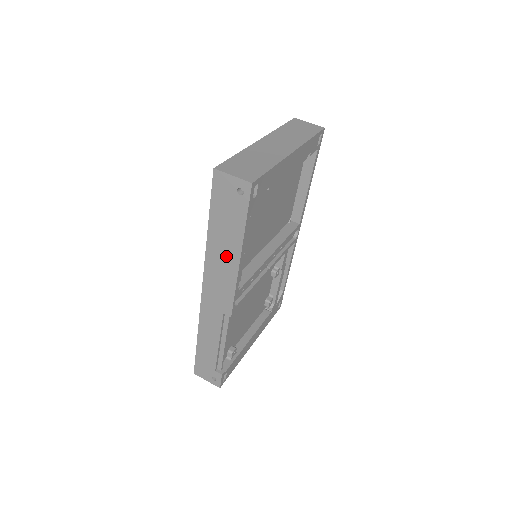
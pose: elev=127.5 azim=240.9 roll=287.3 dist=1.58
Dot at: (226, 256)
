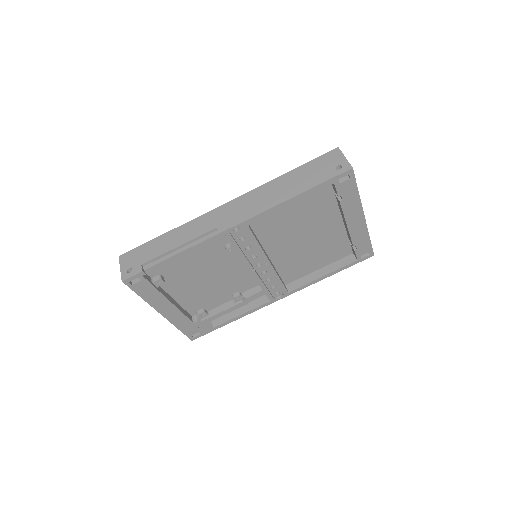
Dot at: (276, 194)
